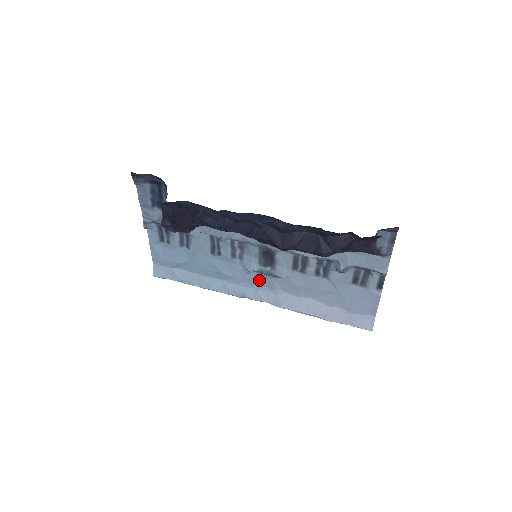
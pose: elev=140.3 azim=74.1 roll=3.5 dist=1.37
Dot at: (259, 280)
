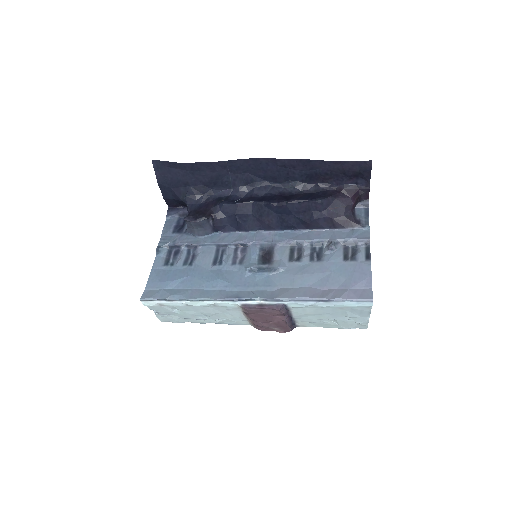
Dot at: (255, 282)
